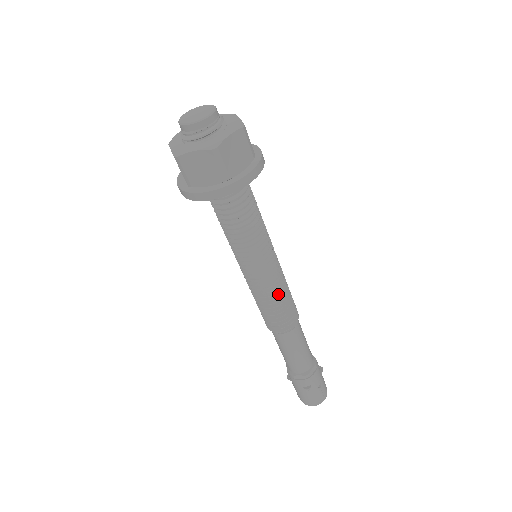
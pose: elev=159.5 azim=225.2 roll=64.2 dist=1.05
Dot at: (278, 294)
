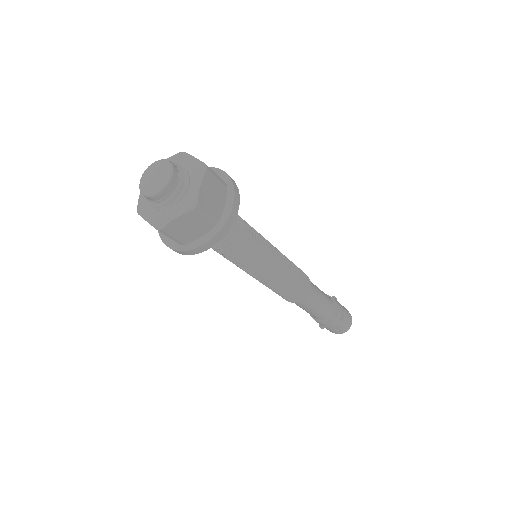
Dot at: (276, 286)
